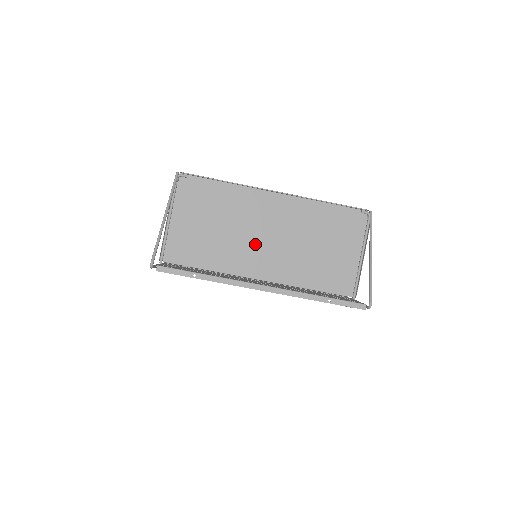
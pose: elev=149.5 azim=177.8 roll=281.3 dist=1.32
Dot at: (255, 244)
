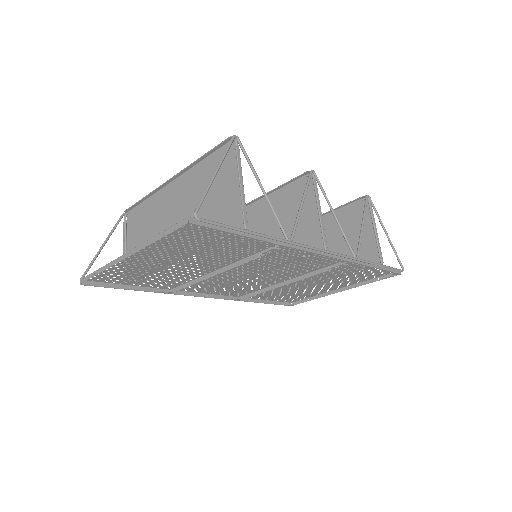
Dot at: (171, 232)
